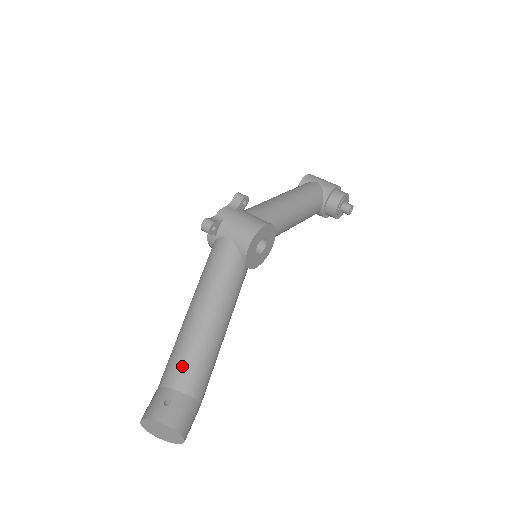
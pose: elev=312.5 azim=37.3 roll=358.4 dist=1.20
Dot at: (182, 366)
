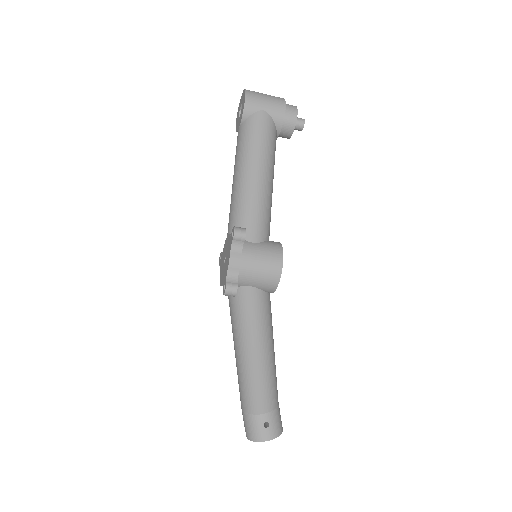
Dot at: (263, 398)
